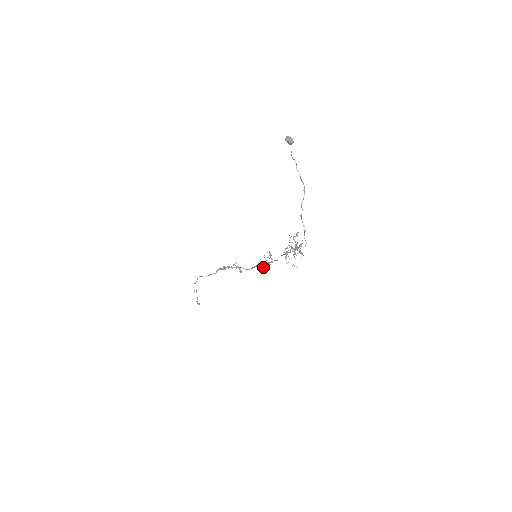
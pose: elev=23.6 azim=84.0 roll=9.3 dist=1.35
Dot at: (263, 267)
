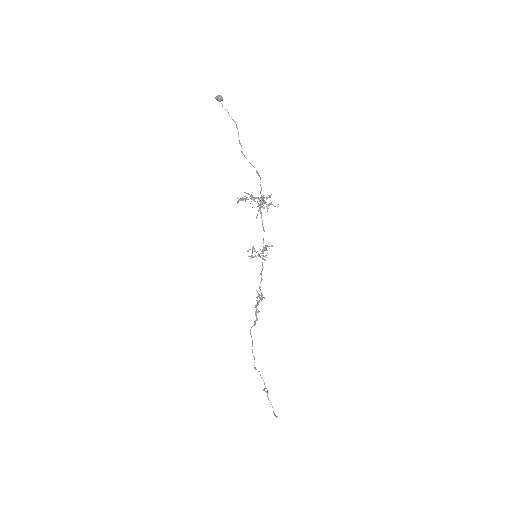
Dot at: occluded
